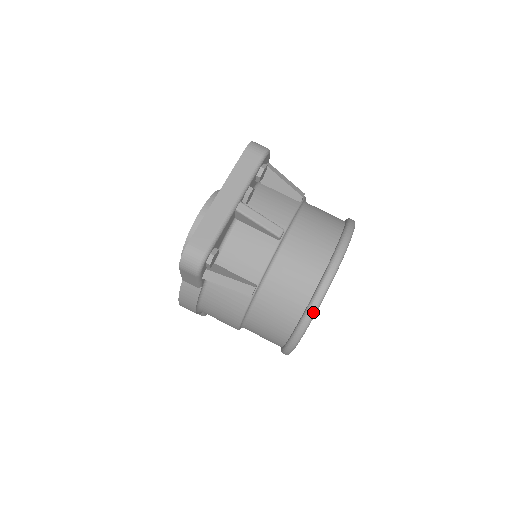
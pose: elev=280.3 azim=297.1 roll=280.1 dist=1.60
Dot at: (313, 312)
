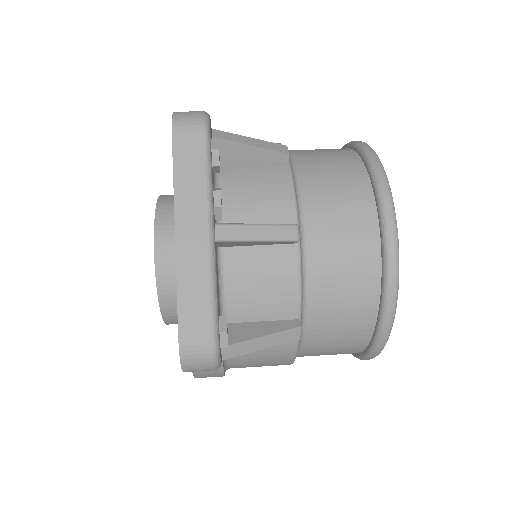
Dot at: (393, 312)
